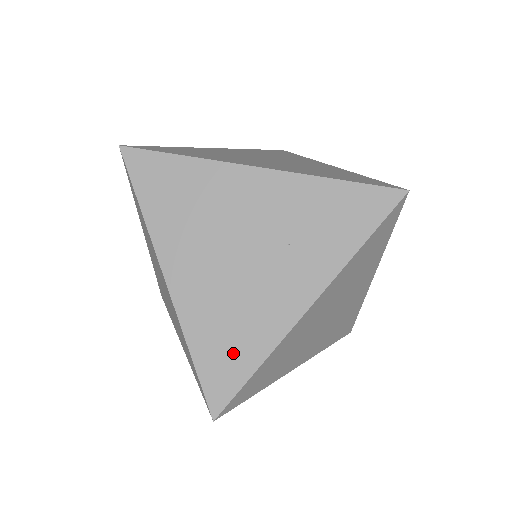
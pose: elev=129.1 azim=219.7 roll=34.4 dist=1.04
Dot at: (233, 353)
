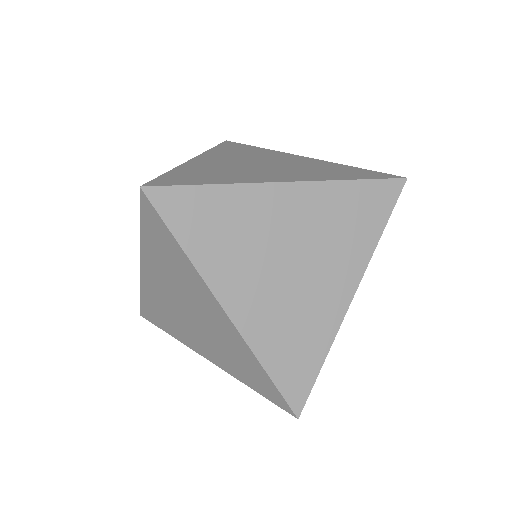
Dot at: (201, 177)
